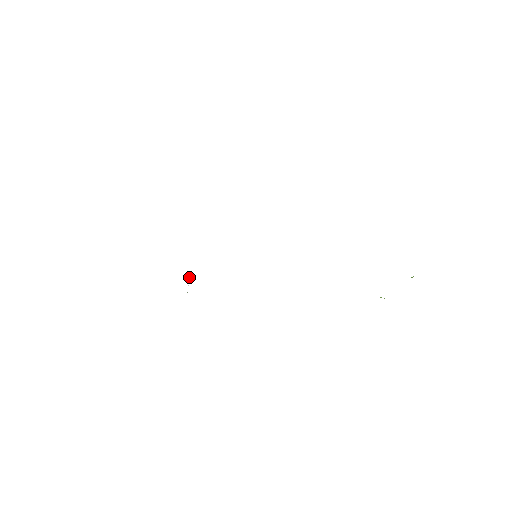
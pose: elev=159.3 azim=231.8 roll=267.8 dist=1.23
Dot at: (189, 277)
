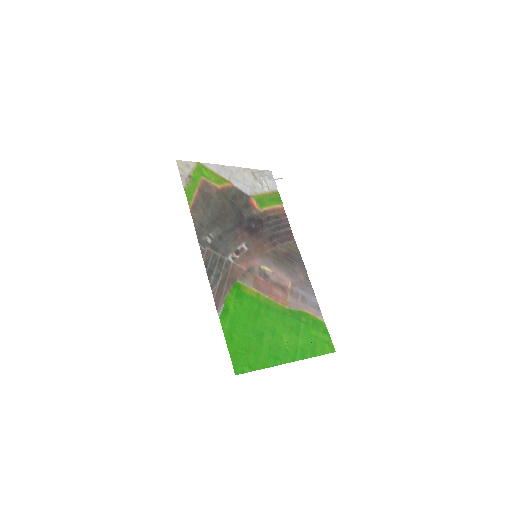
Dot at: occluded
